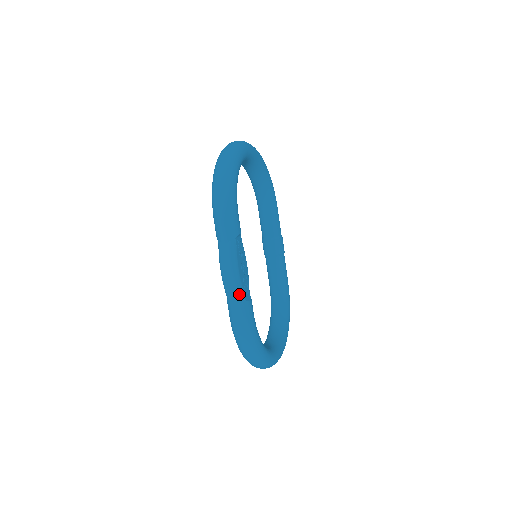
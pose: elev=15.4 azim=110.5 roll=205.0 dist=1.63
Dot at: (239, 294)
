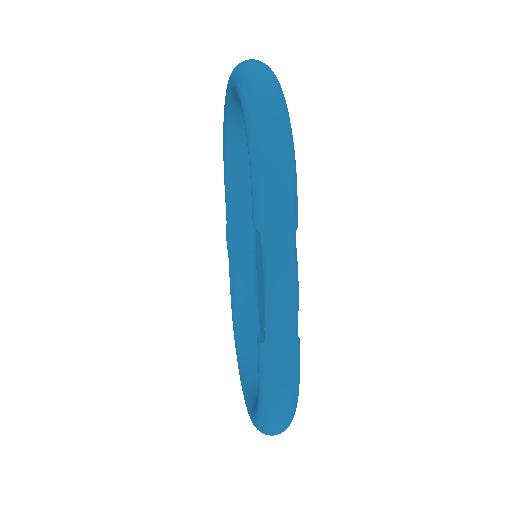
Dot at: (294, 330)
